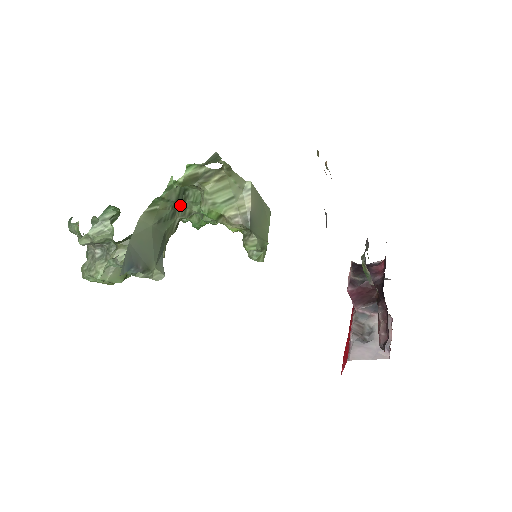
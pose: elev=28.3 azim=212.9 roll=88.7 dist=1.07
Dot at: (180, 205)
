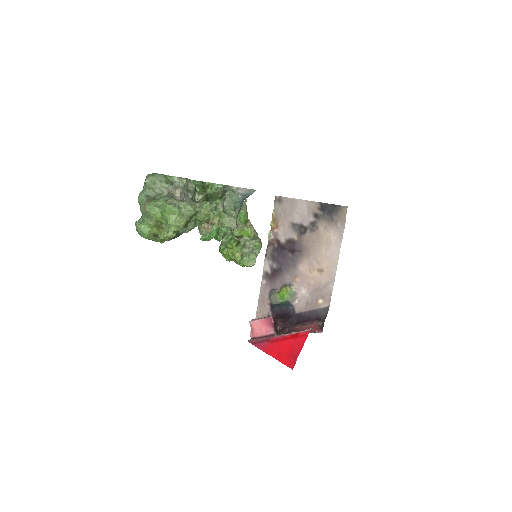
Dot at: occluded
